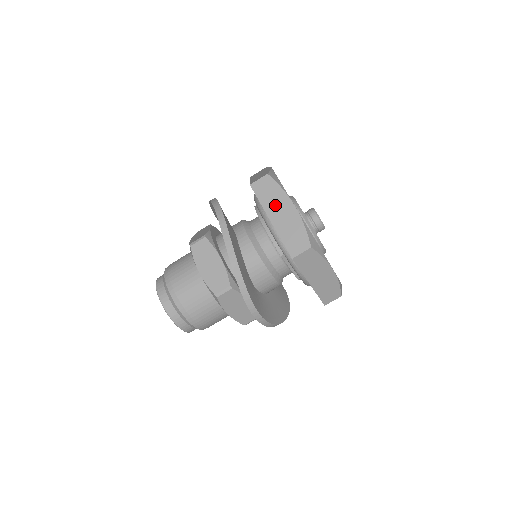
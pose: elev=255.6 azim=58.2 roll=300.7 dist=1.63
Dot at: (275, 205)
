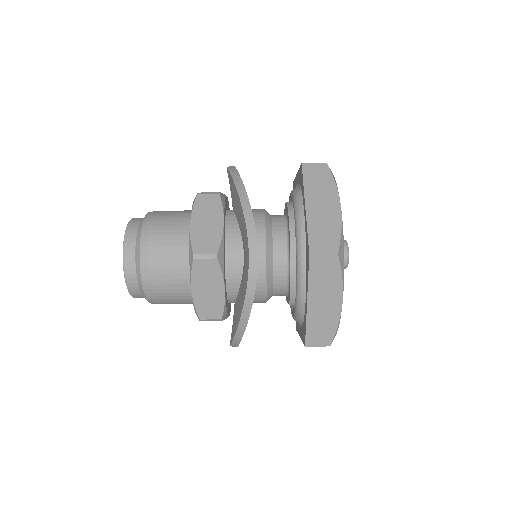
Dot at: (323, 291)
